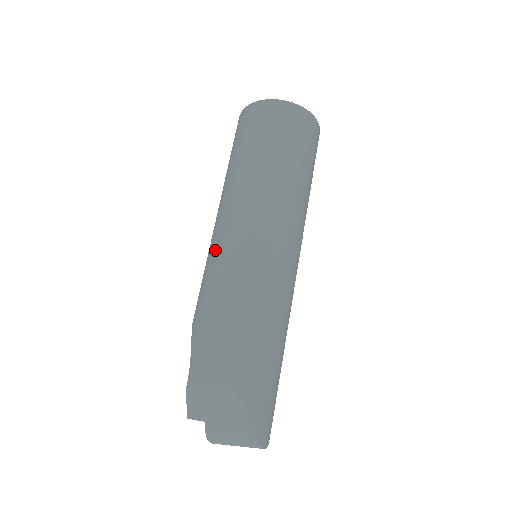
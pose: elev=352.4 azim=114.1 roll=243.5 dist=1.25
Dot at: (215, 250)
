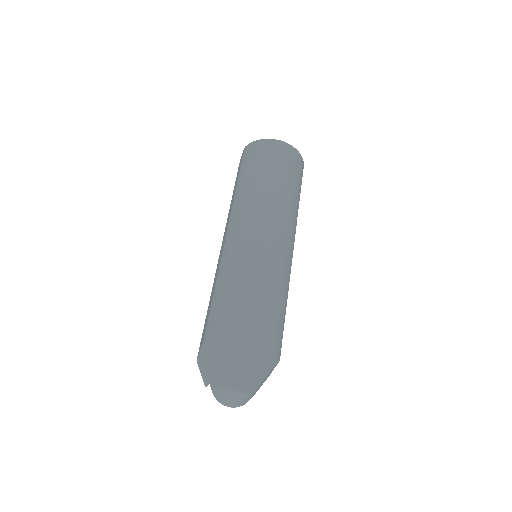
Dot at: occluded
